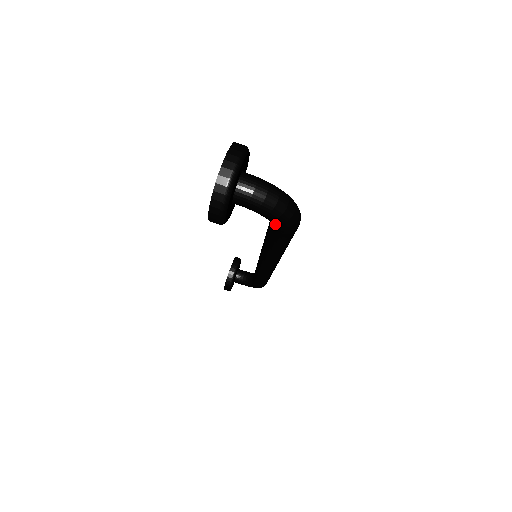
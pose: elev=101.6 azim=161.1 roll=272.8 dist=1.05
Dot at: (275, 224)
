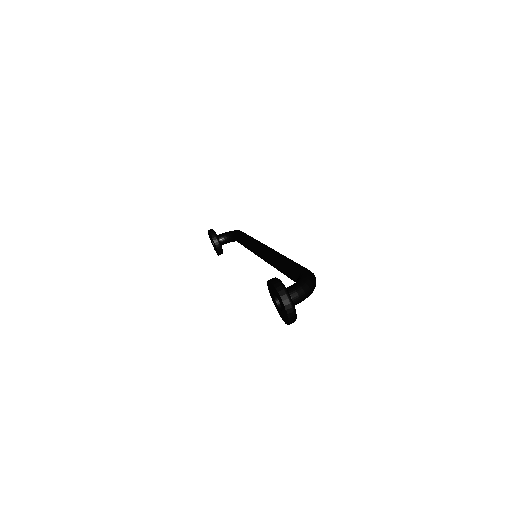
Dot at: occluded
